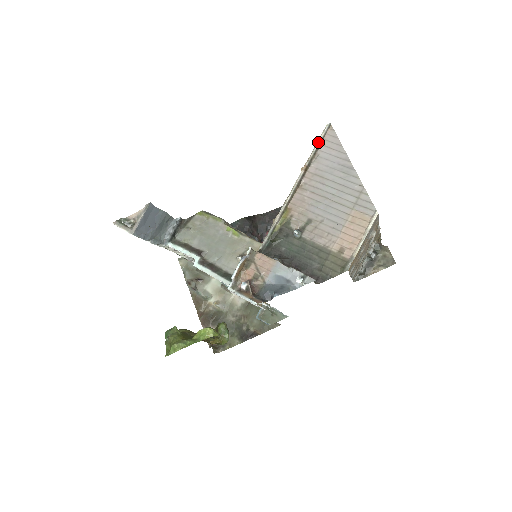
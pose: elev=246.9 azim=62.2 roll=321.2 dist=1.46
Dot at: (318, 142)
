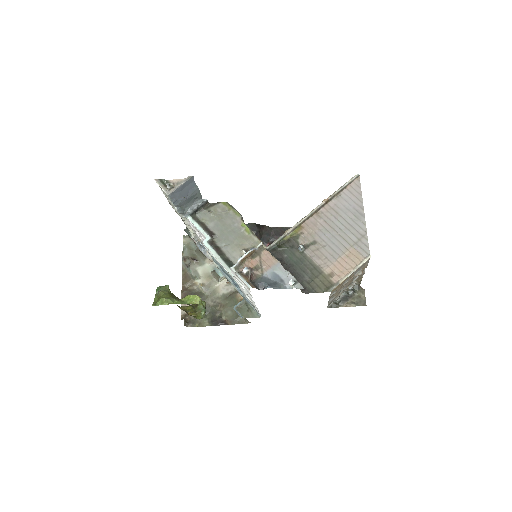
Dot at: (344, 185)
